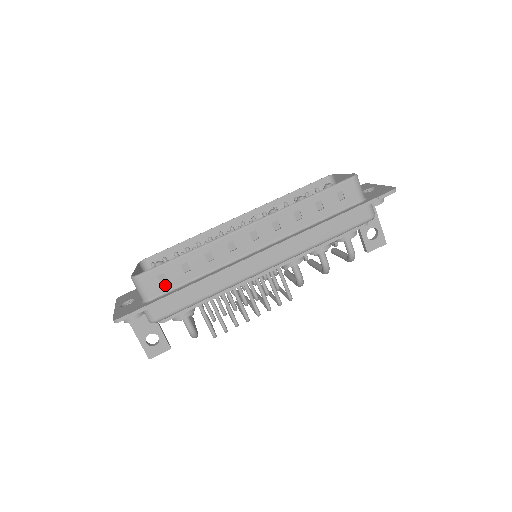
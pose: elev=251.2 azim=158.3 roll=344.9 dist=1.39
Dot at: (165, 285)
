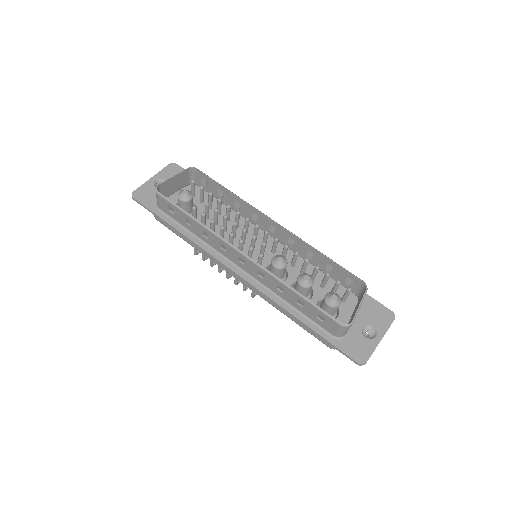
Dot at: (171, 213)
